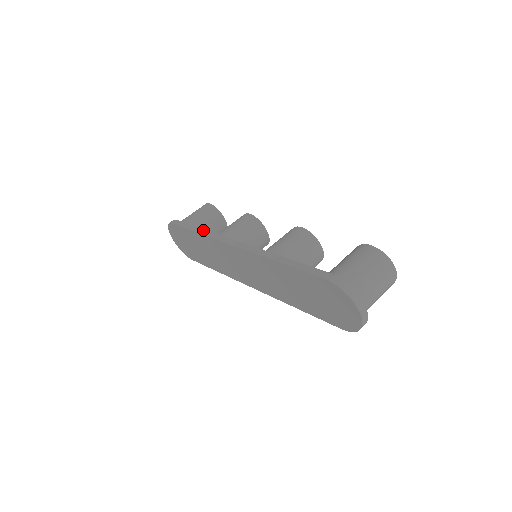
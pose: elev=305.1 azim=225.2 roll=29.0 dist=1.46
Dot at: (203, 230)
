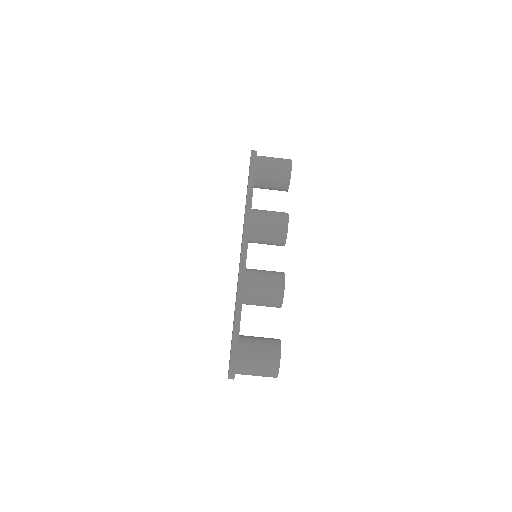
Dot at: (250, 201)
